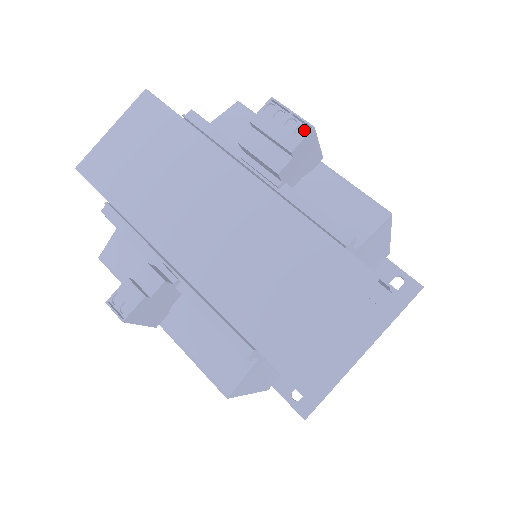
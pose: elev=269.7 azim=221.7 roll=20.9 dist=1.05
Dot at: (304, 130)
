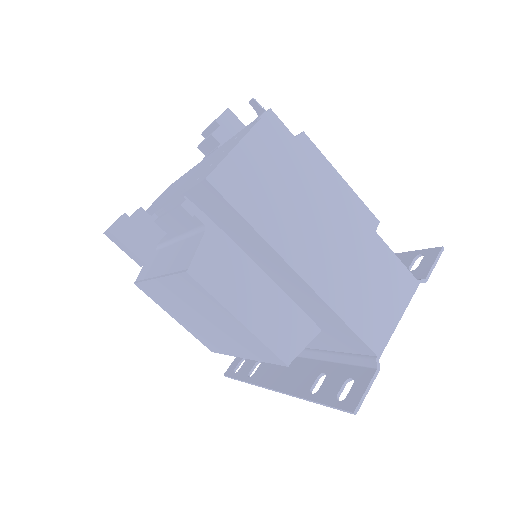
Dot at: (224, 113)
